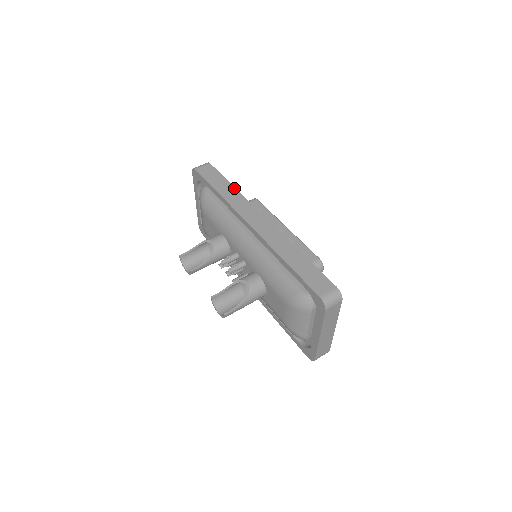
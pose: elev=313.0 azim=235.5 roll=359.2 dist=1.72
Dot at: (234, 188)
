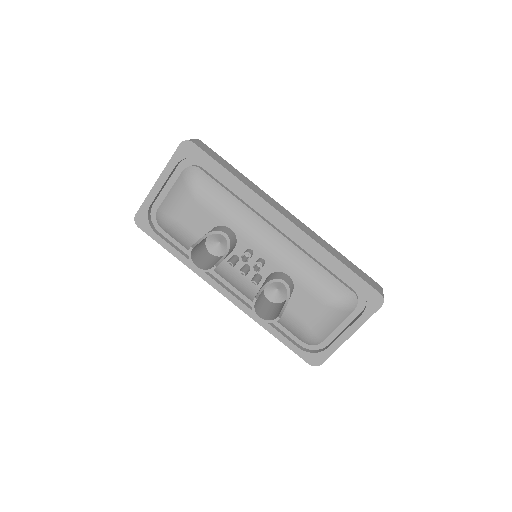
Dot at: (244, 176)
